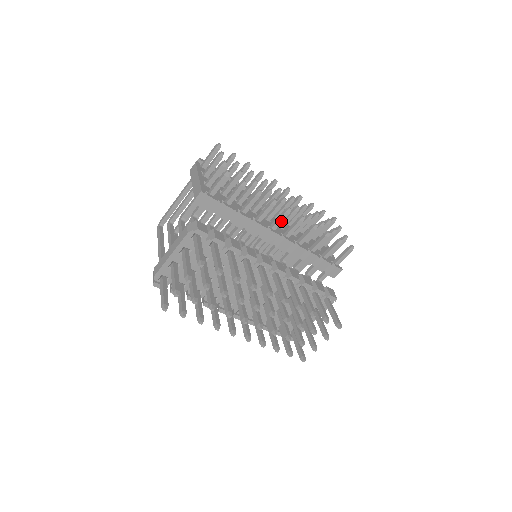
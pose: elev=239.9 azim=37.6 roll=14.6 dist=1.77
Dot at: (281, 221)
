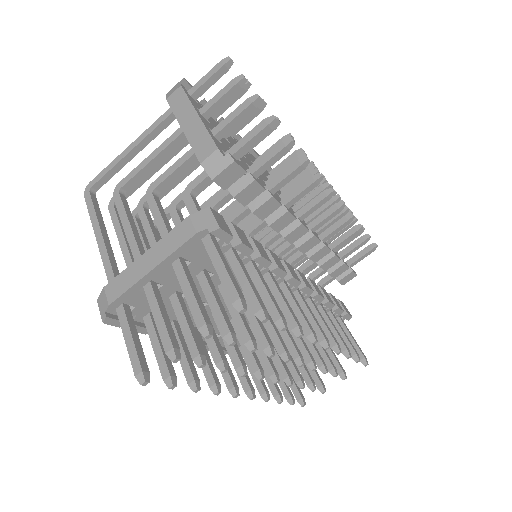
Dot at: (315, 209)
